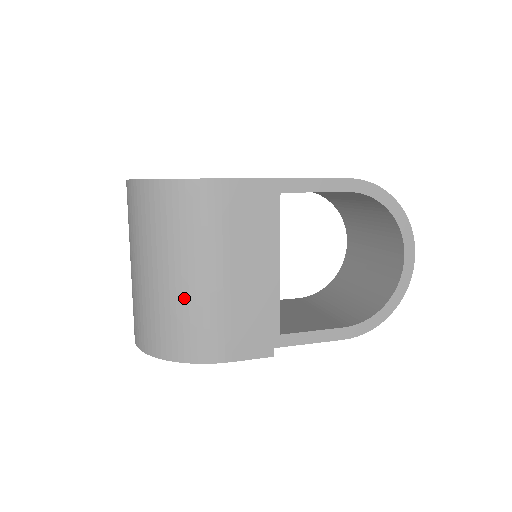
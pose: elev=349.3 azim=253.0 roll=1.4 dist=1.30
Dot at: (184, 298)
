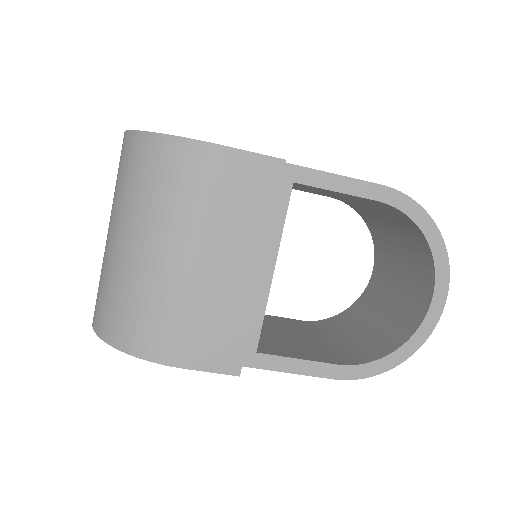
Dot at: (147, 278)
